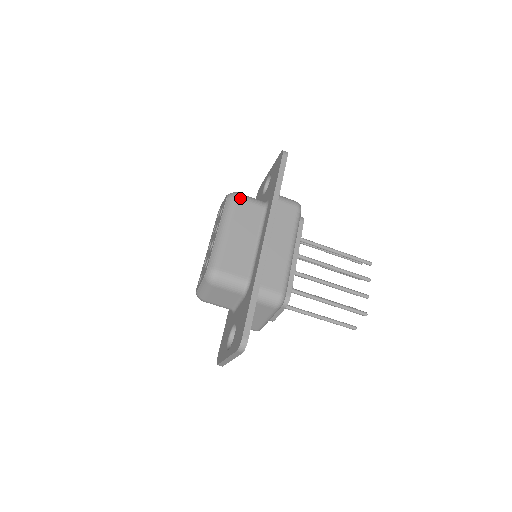
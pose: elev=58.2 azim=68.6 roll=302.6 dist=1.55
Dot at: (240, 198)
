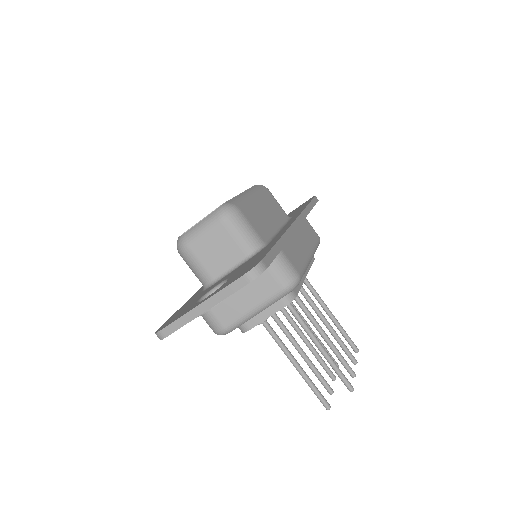
Dot at: (270, 192)
